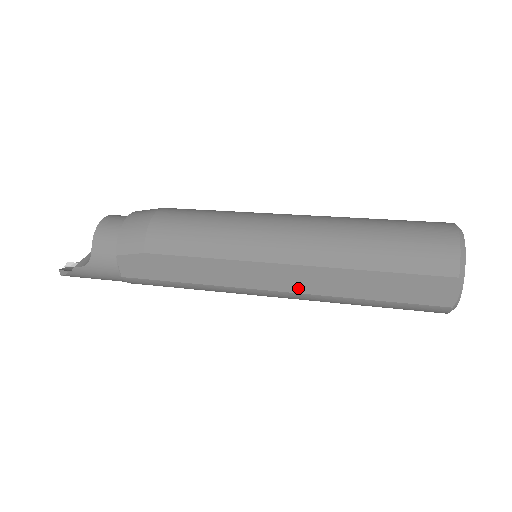
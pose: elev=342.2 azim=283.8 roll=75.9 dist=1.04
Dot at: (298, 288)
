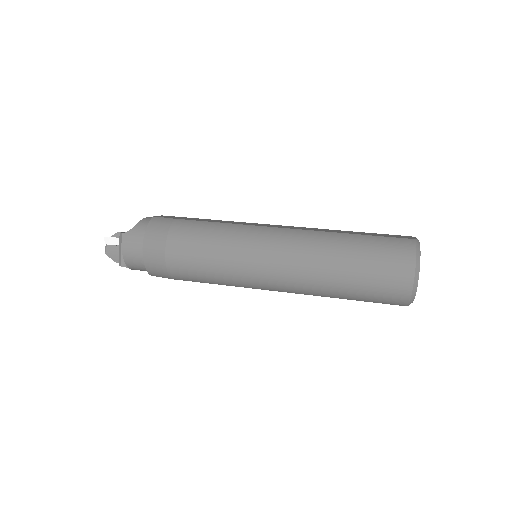
Dot at: occluded
